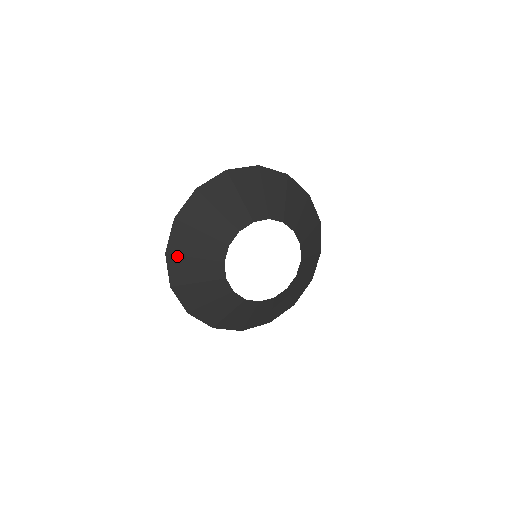
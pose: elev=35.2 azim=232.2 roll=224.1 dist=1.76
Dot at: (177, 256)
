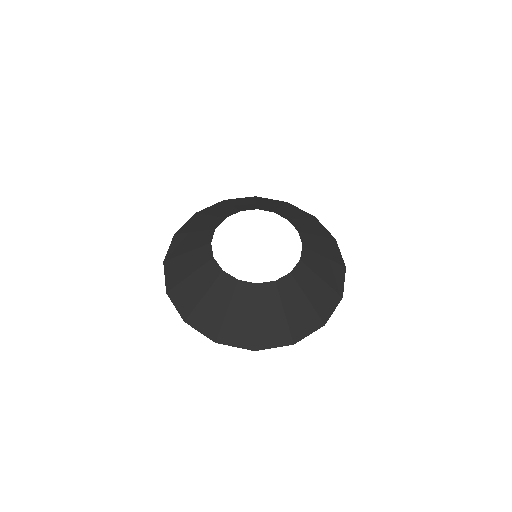
Dot at: (176, 287)
